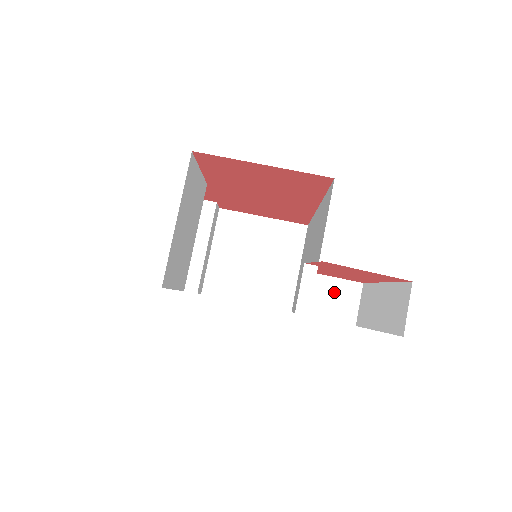
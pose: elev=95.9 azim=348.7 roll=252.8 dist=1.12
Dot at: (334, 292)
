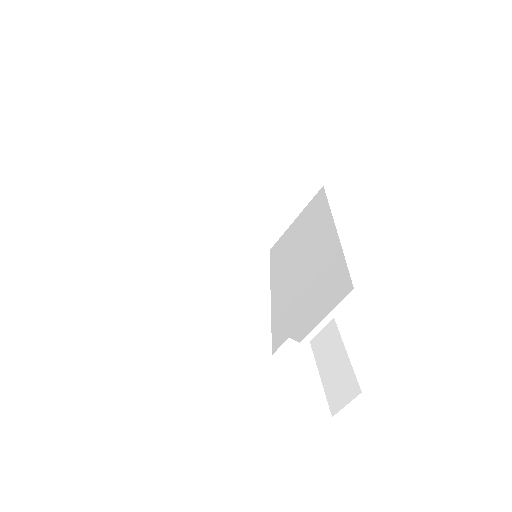
Dot at: occluded
